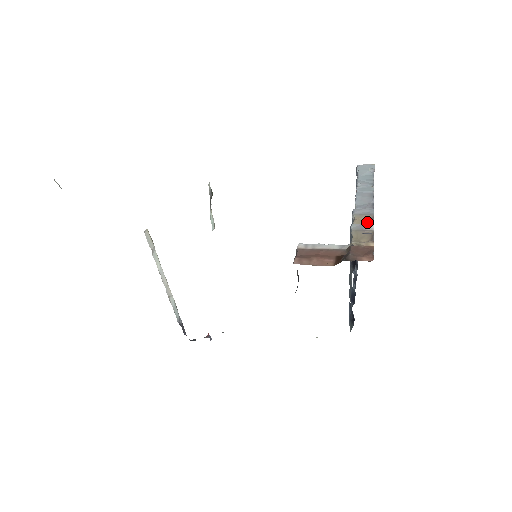
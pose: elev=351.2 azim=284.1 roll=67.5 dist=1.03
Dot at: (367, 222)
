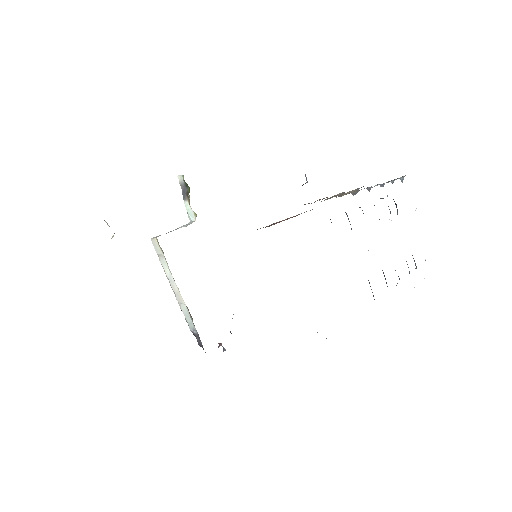
Dot at: (349, 193)
